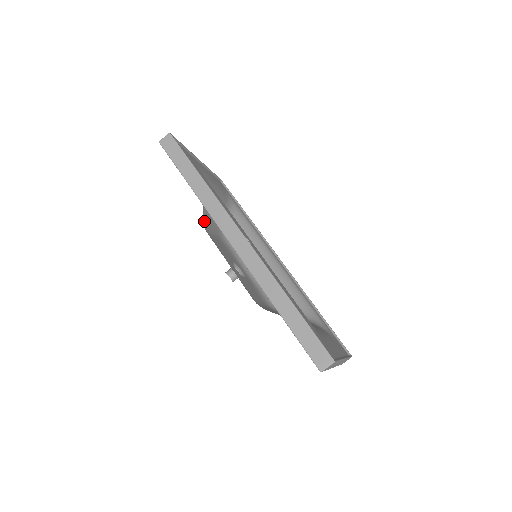
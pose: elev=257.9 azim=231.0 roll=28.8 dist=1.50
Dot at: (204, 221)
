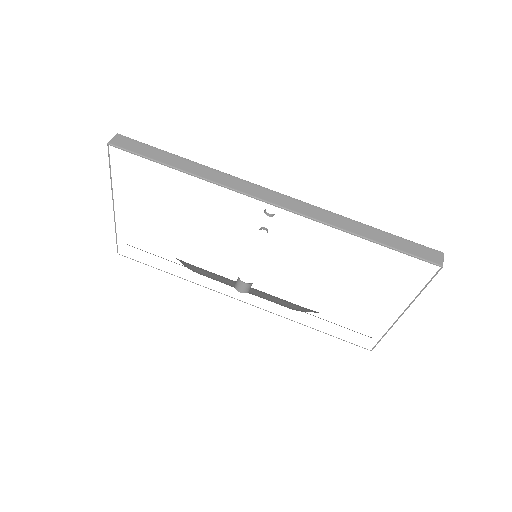
Dot at: occluded
